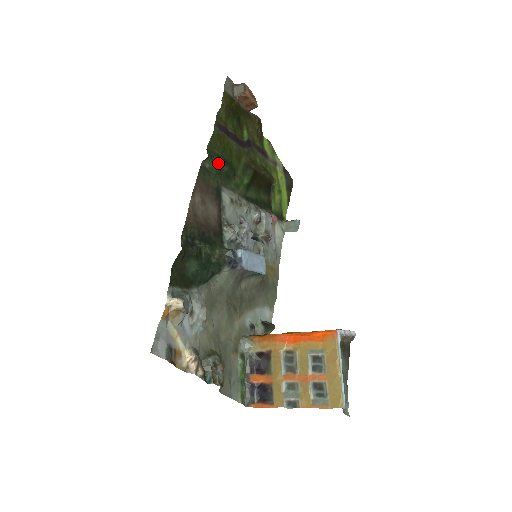
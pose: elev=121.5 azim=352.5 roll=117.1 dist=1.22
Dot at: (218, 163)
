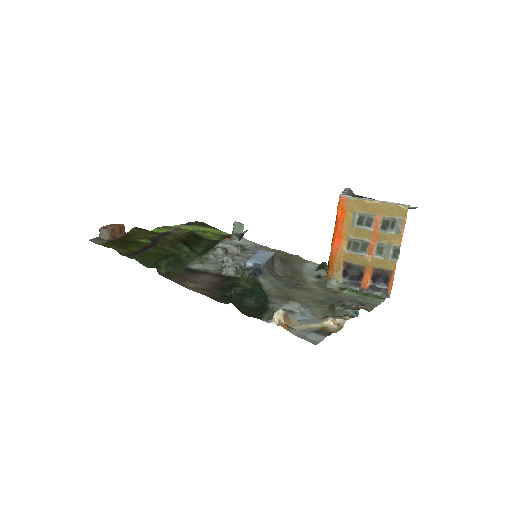
Dot at: (164, 263)
